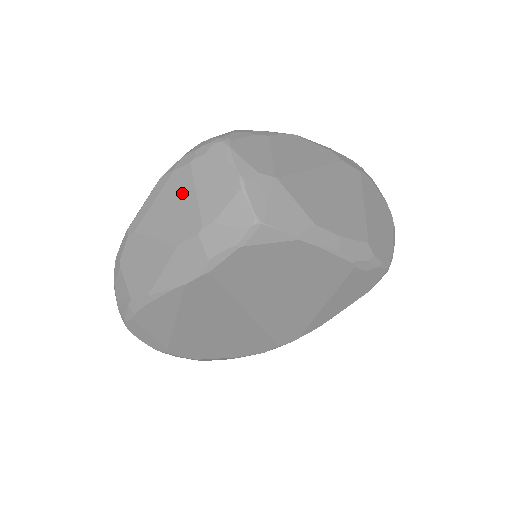
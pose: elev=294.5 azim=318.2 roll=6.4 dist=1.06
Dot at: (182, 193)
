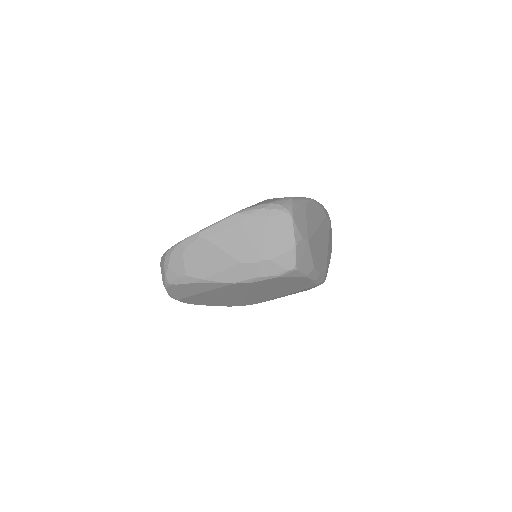
Dot at: (253, 233)
